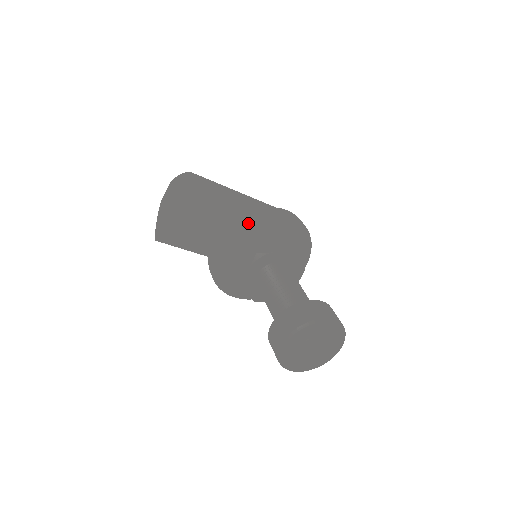
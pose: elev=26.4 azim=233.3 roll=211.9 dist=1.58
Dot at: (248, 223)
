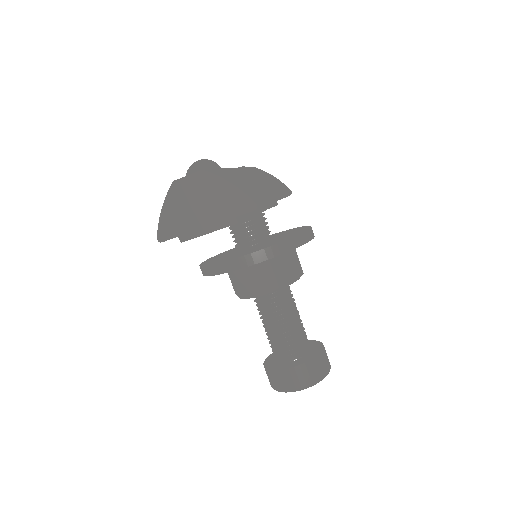
Dot at: occluded
